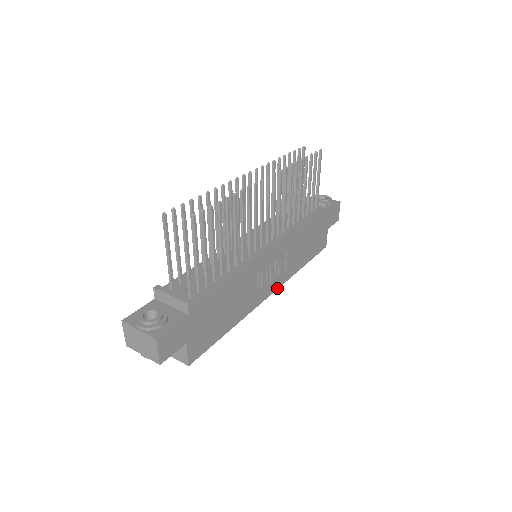
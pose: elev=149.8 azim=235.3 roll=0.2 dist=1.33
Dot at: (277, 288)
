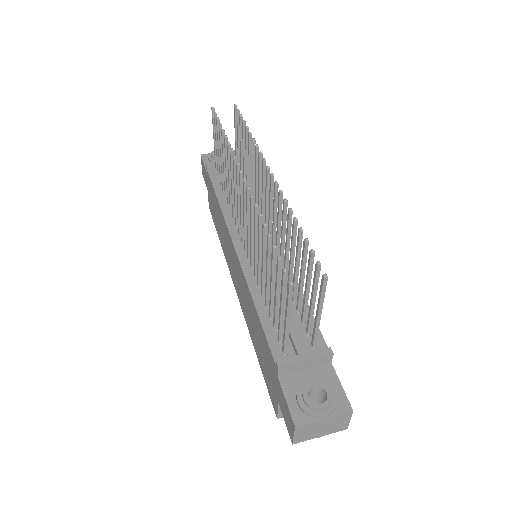
Dot at: occluded
